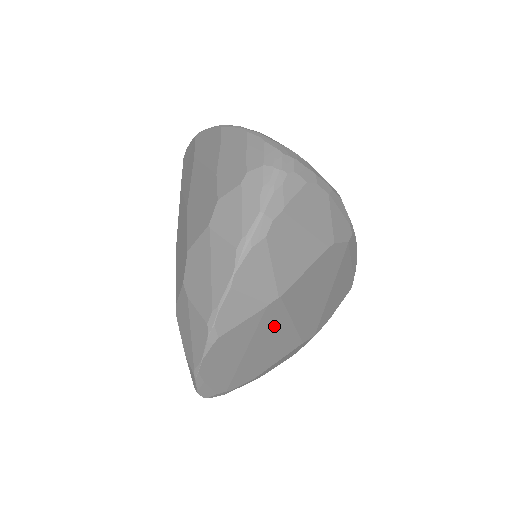
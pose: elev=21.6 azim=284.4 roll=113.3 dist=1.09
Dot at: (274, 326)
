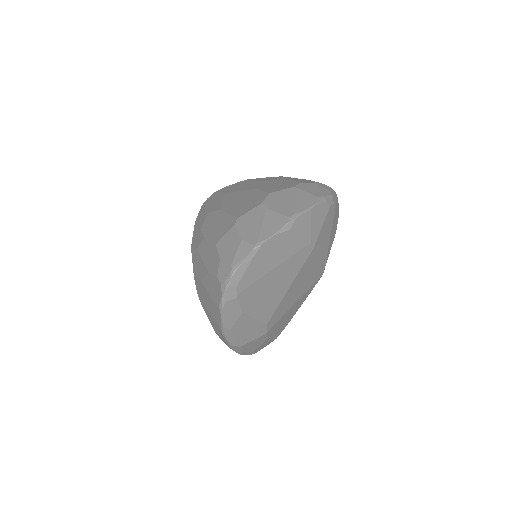
Dot at: (291, 270)
